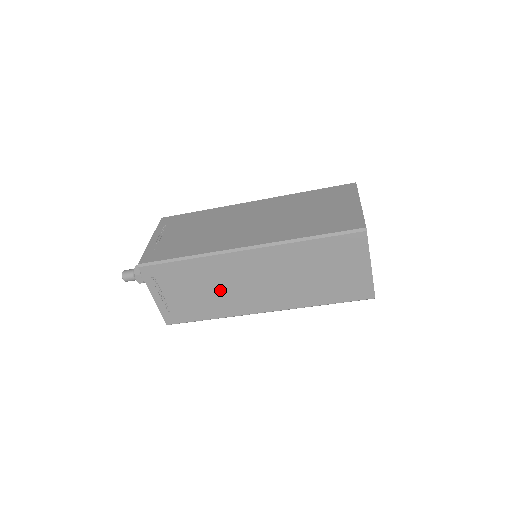
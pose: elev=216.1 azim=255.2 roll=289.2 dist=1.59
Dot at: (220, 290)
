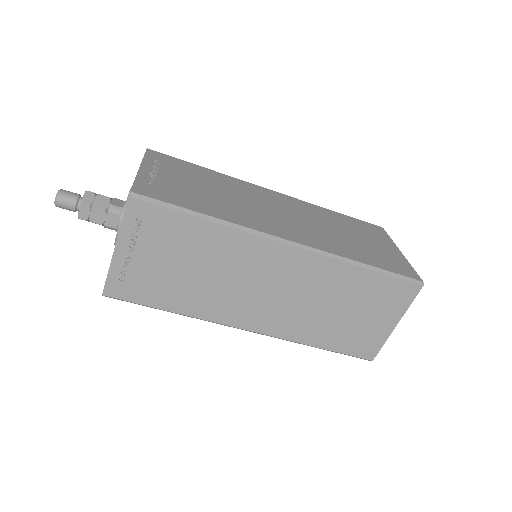
Dot at: (217, 280)
